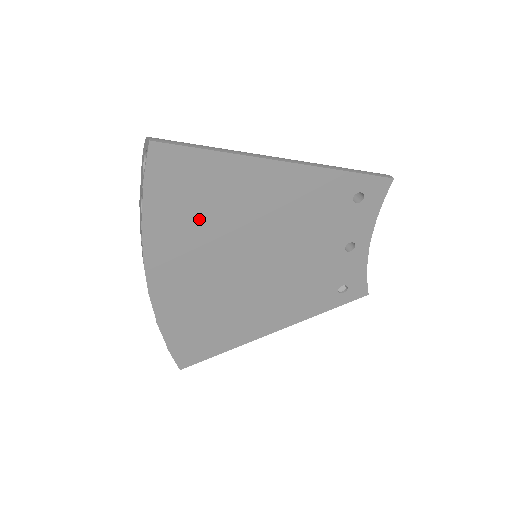
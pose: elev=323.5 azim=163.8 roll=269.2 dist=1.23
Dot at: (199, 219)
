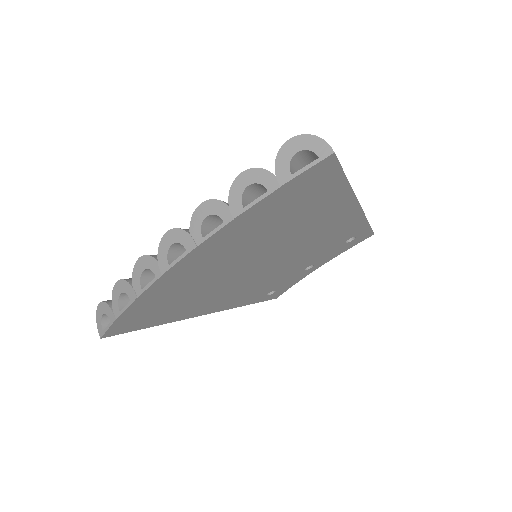
Dot at: (275, 224)
